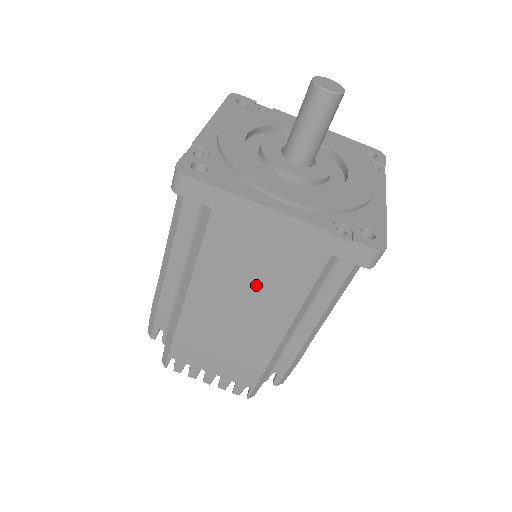
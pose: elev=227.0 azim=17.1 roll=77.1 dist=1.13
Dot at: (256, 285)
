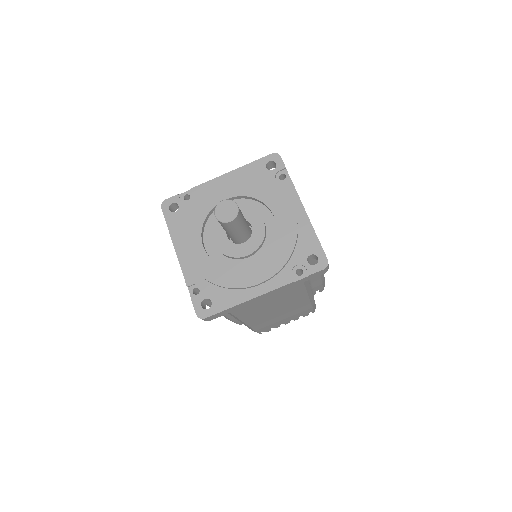
Dot at: (277, 305)
